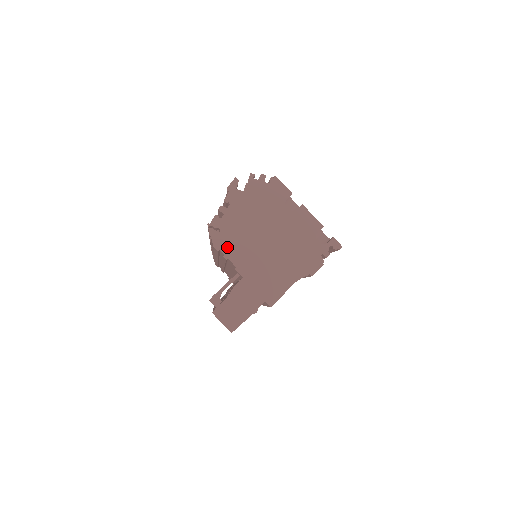
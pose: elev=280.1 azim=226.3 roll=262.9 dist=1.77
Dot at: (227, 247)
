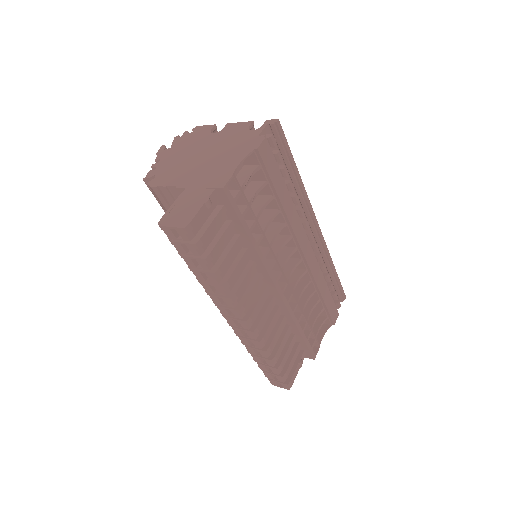
Dot at: (164, 180)
